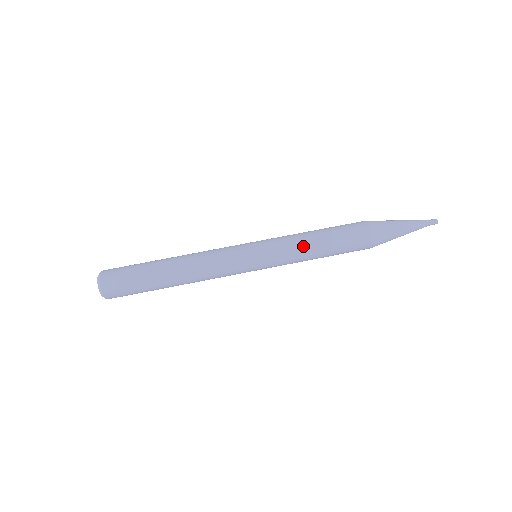
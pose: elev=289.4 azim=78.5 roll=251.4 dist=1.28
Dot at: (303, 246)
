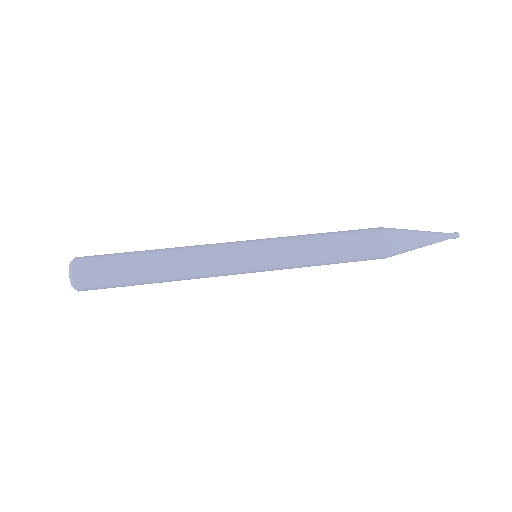
Dot at: (309, 241)
